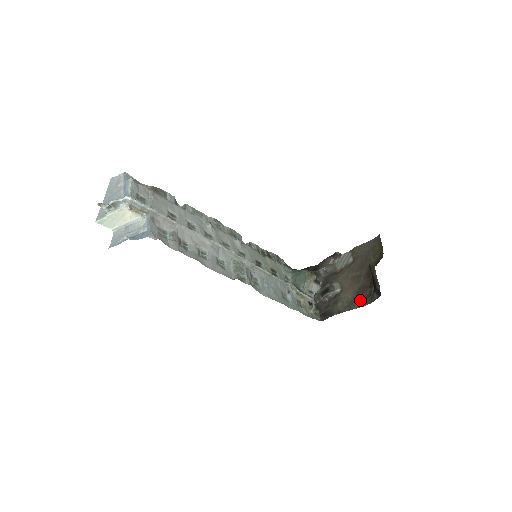
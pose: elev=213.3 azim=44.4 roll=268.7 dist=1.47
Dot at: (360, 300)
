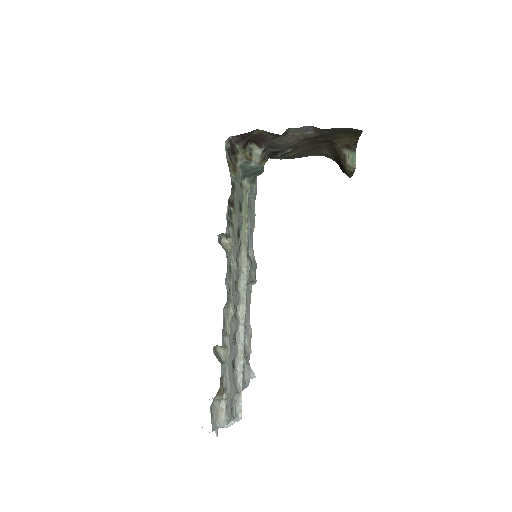
Dot at: (312, 153)
